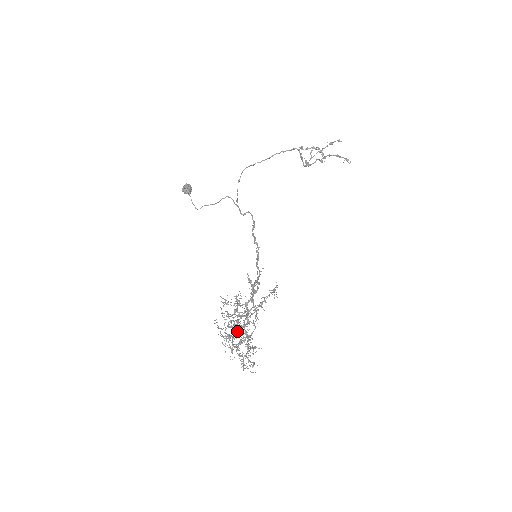
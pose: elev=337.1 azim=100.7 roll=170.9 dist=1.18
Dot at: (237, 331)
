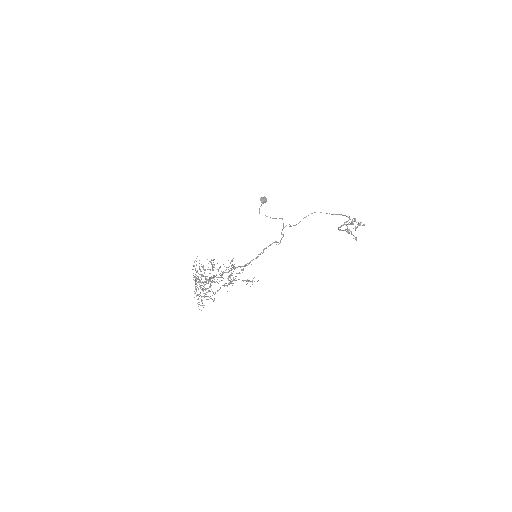
Dot at: occluded
